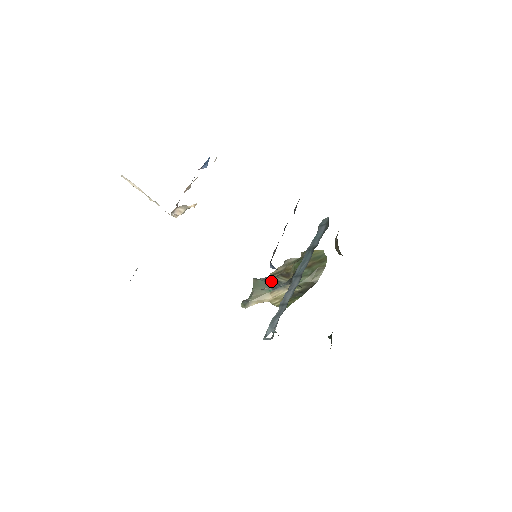
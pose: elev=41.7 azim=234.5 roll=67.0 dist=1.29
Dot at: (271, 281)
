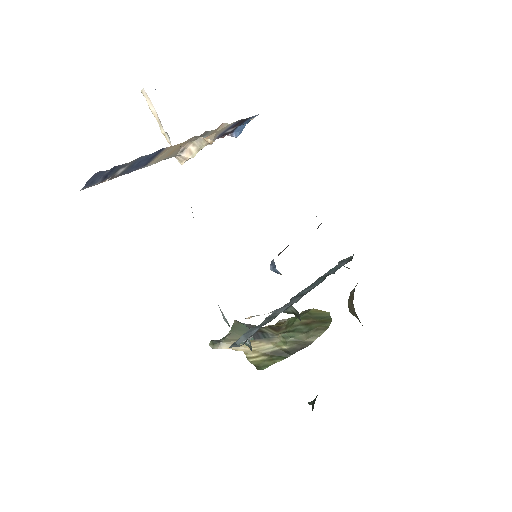
Dot at: occluded
